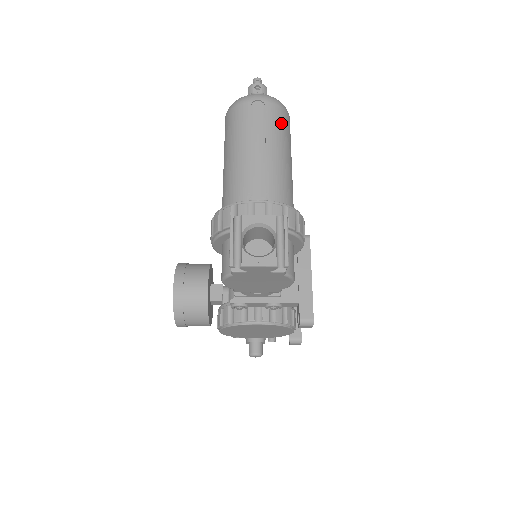
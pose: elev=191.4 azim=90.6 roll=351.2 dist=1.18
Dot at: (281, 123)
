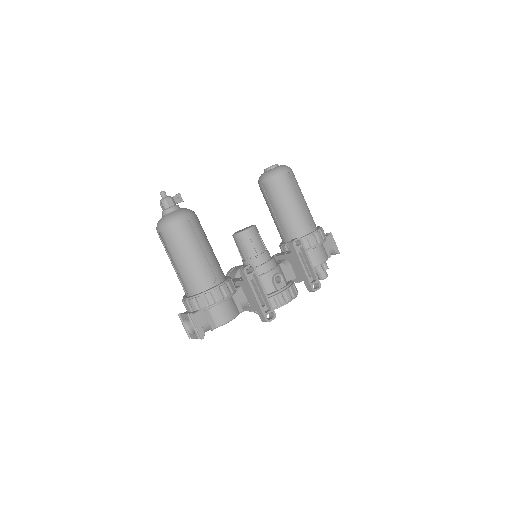
Dot at: (174, 239)
